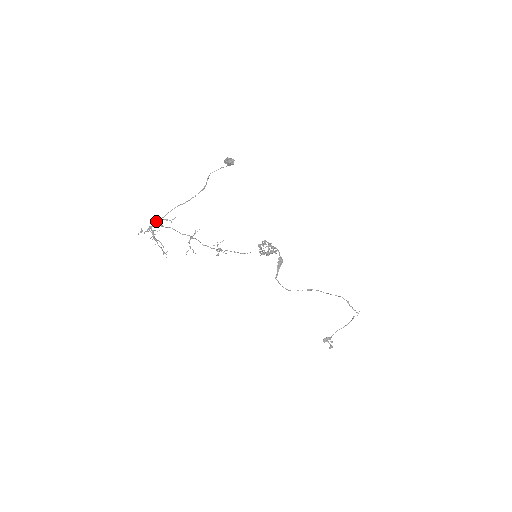
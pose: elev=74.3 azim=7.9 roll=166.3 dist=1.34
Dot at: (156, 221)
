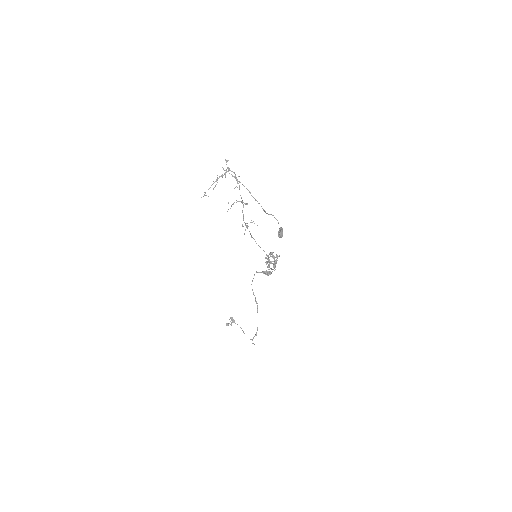
Dot at: occluded
